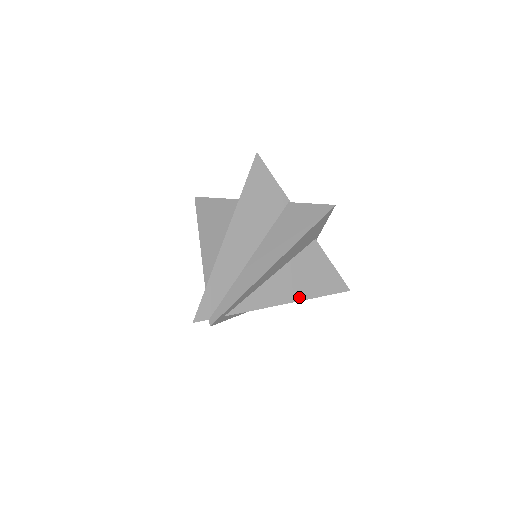
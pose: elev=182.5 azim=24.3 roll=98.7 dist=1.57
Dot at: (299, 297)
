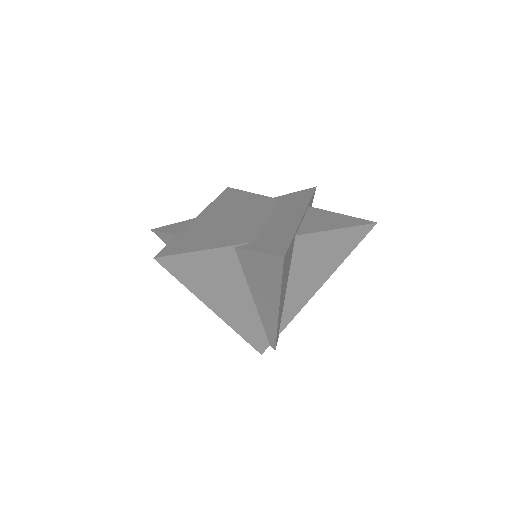
Dot at: (326, 276)
